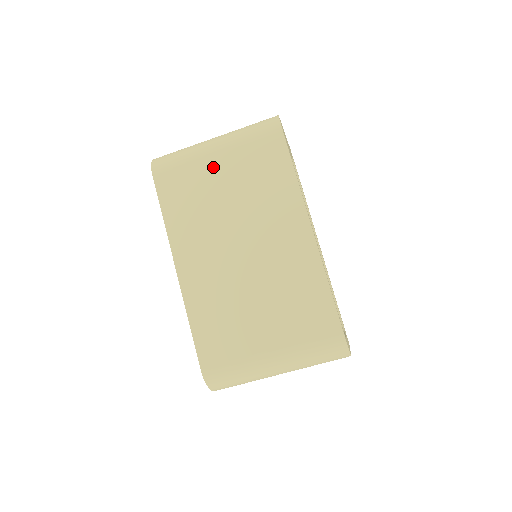
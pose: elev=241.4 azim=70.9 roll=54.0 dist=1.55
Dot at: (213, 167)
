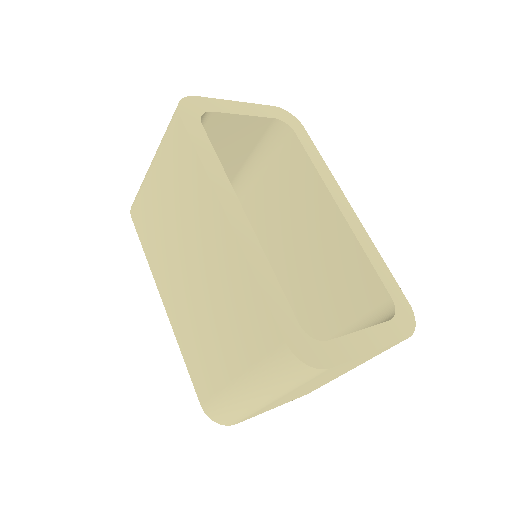
Dot at: (154, 188)
